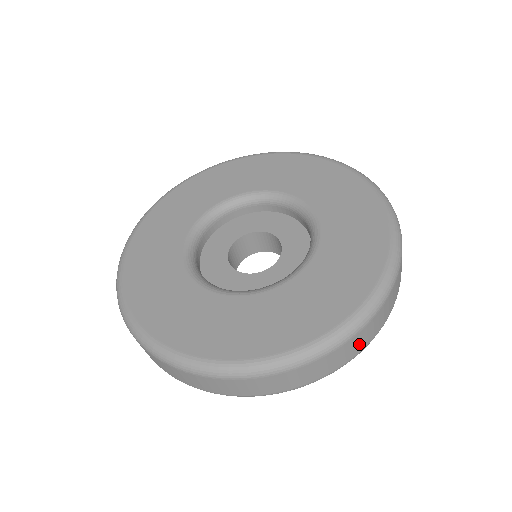
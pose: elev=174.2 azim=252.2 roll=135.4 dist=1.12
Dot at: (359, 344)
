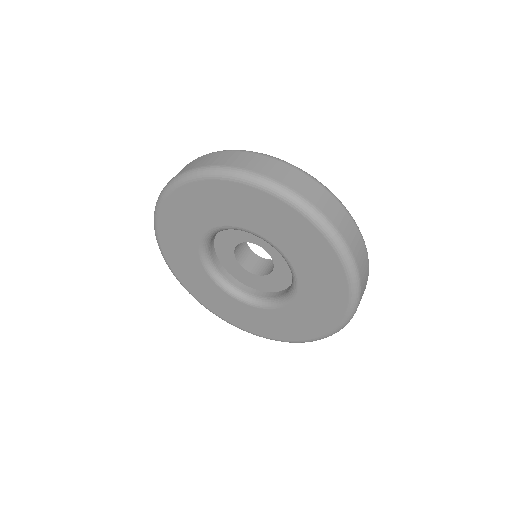
Dot at: occluded
